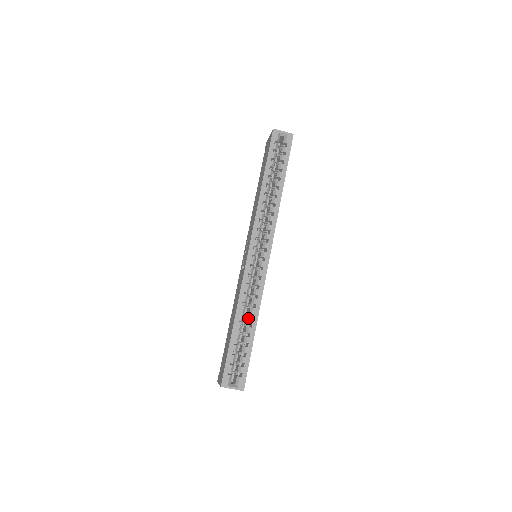
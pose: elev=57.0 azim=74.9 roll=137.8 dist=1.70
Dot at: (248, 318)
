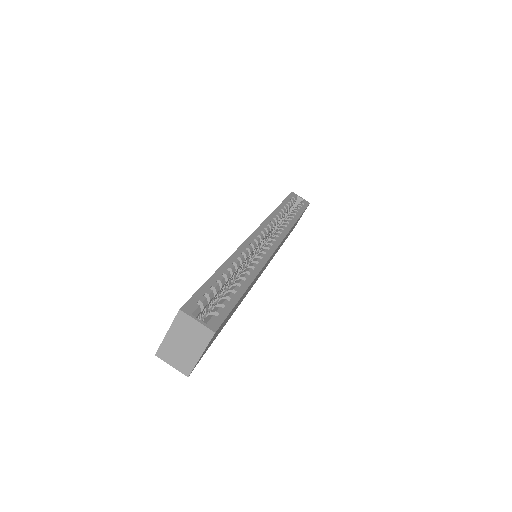
Dot at: (241, 274)
